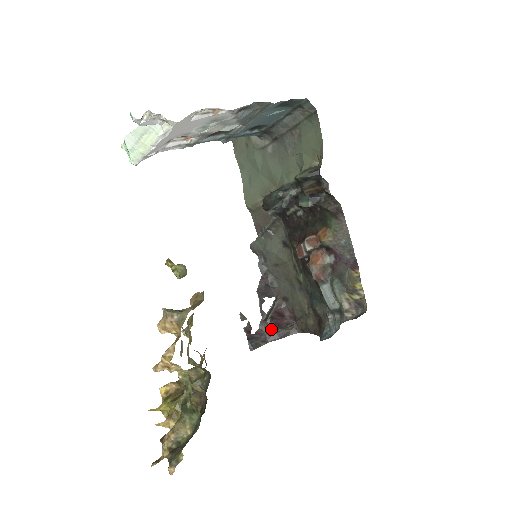
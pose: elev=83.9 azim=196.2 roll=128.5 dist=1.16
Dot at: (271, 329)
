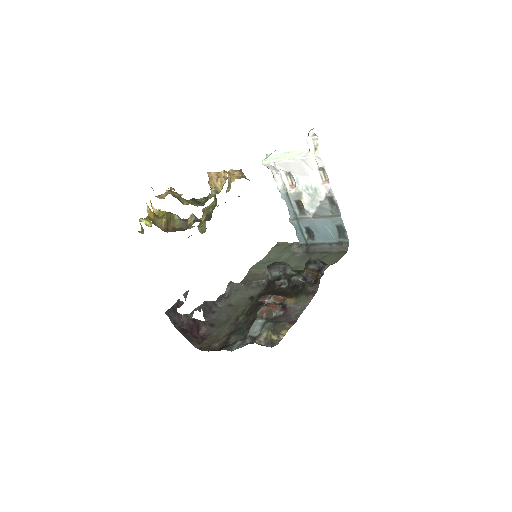
Dot at: (187, 324)
